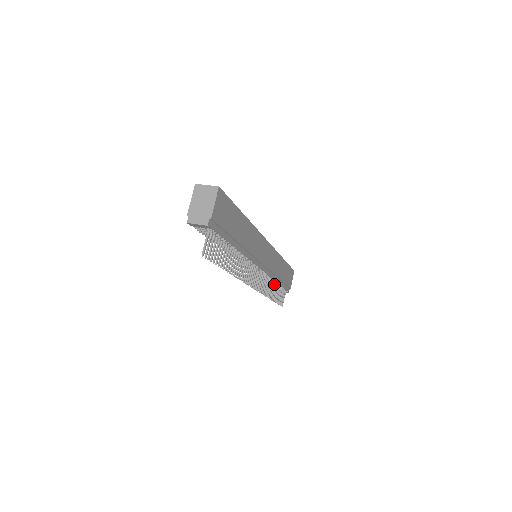
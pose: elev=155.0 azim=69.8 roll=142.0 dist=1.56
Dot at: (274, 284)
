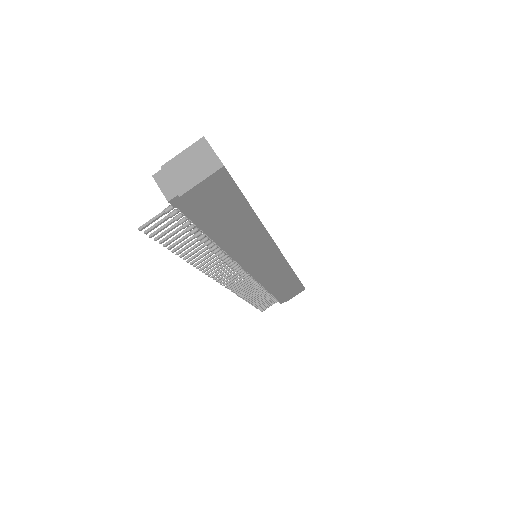
Dot at: (264, 290)
